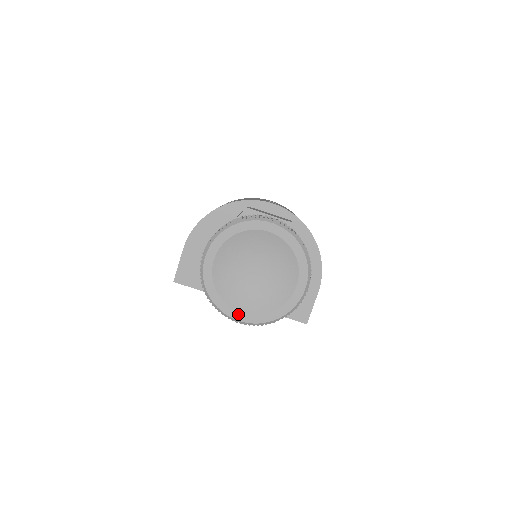
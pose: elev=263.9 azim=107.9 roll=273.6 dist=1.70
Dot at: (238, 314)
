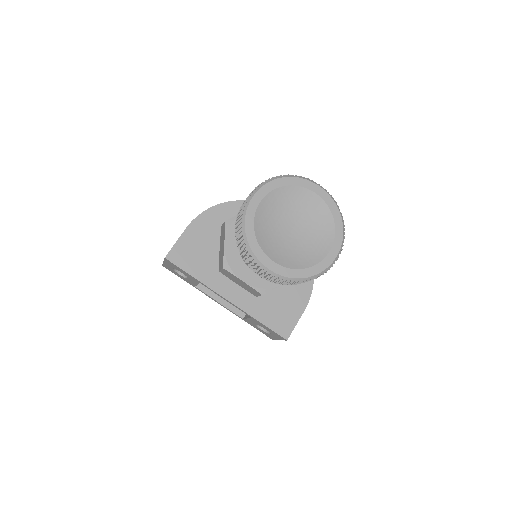
Dot at: (269, 261)
